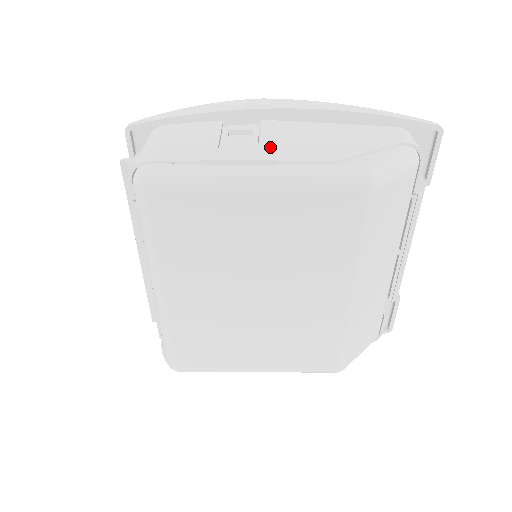
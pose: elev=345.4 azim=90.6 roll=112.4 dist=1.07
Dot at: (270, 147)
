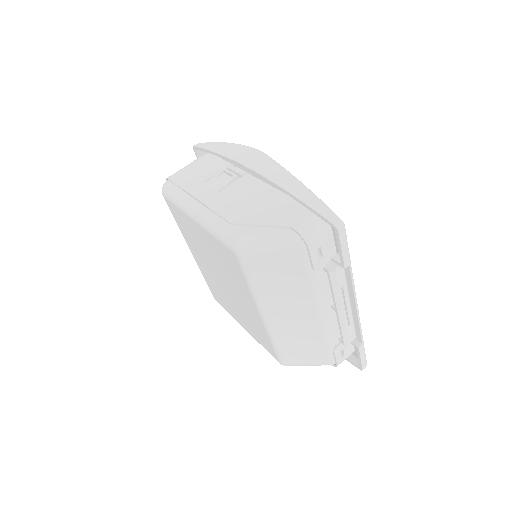
Dot at: (223, 194)
